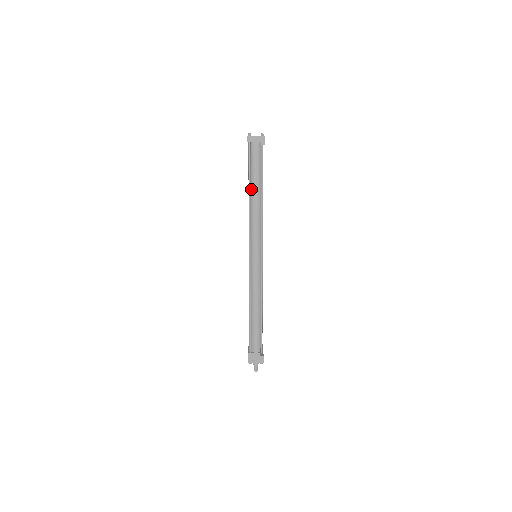
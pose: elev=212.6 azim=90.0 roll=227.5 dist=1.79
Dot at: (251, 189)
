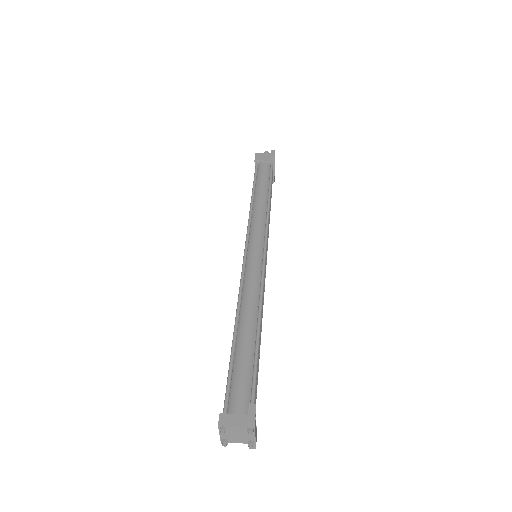
Dot at: occluded
